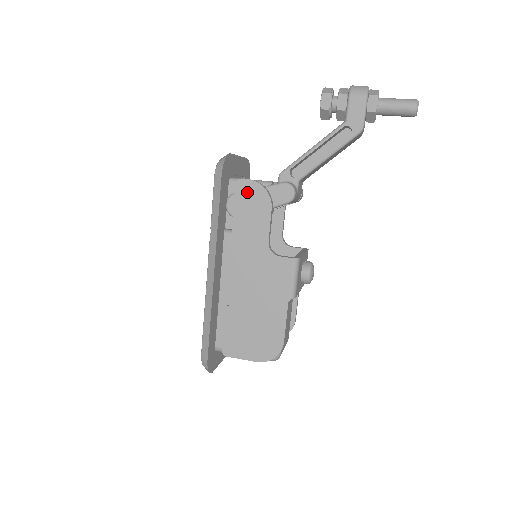
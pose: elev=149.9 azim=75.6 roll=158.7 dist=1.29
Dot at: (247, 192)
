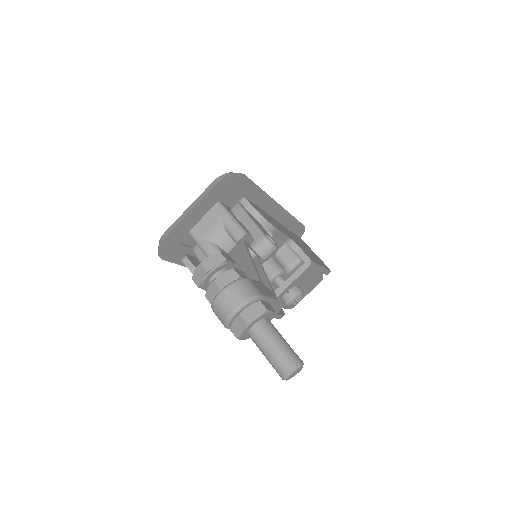
Dot at: occluded
